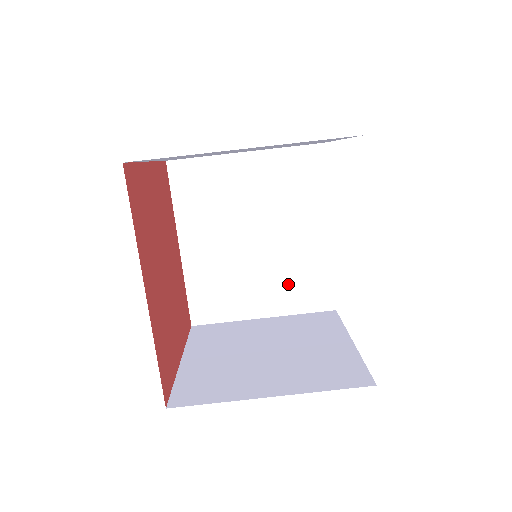
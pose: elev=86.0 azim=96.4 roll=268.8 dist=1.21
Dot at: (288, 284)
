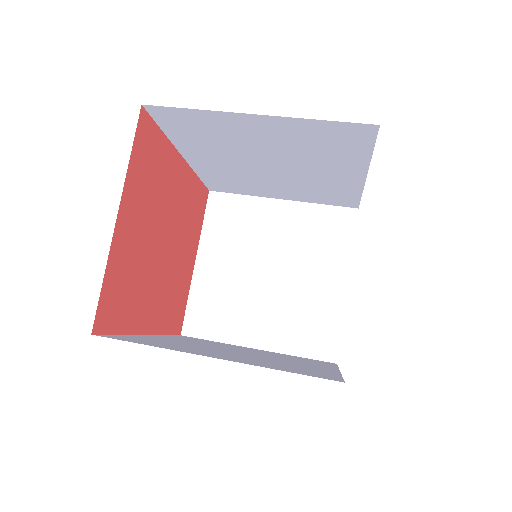
Dot at: (268, 363)
